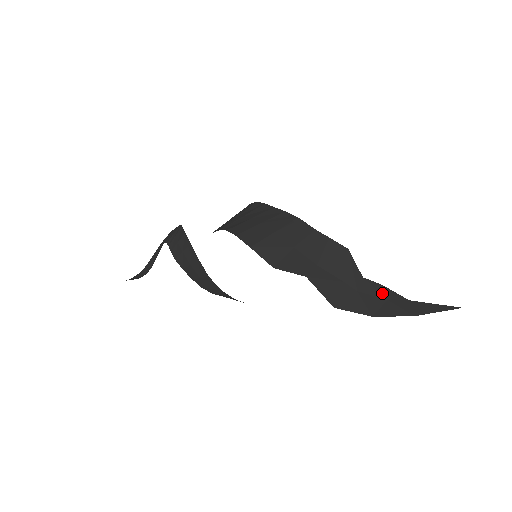
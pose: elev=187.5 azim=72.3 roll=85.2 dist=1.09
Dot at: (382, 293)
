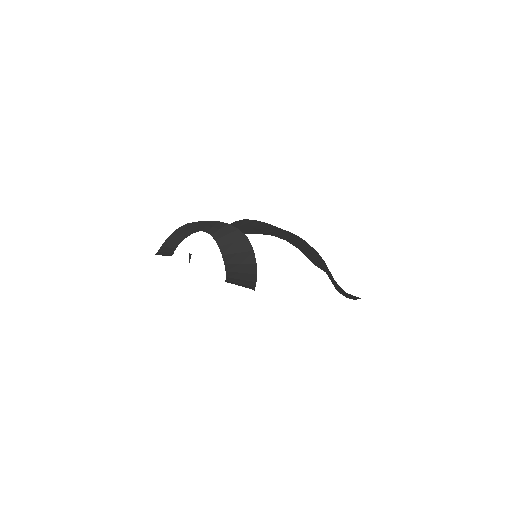
Dot at: (340, 287)
